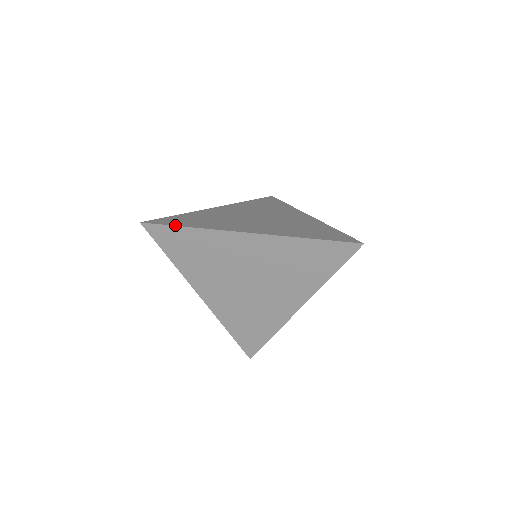
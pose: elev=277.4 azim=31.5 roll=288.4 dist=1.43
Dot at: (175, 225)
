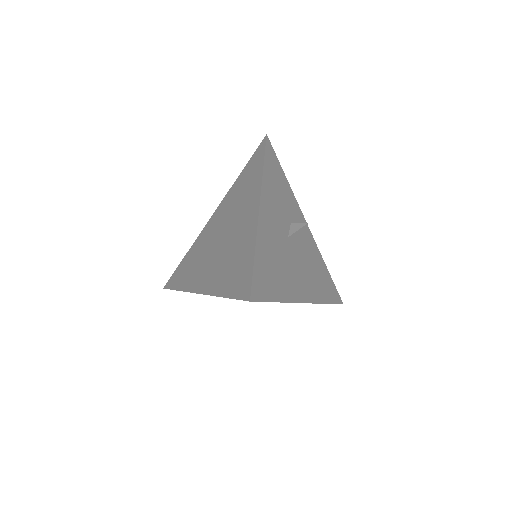
Dot at: (173, 289)
